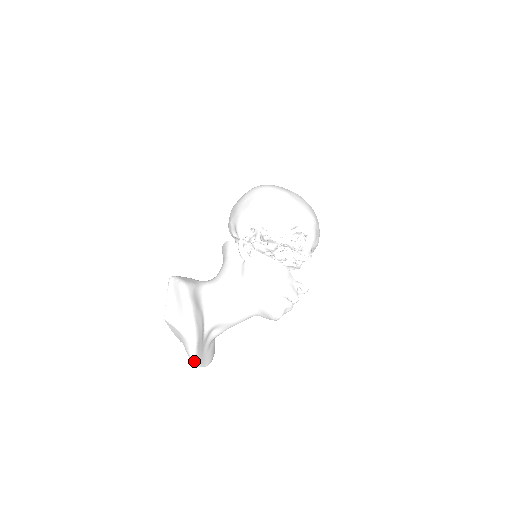
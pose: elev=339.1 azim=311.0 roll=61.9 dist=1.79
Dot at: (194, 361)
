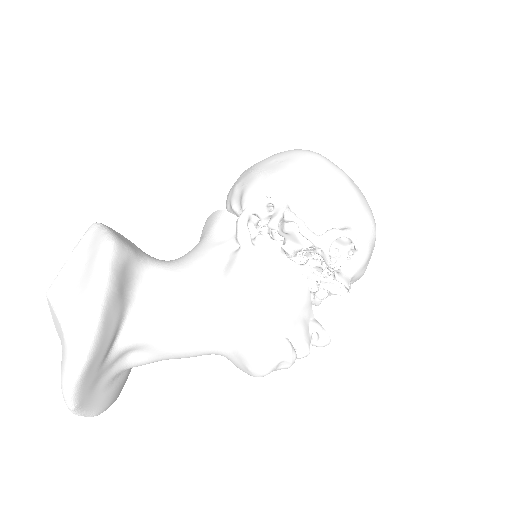
Dot at: (67, 399)
